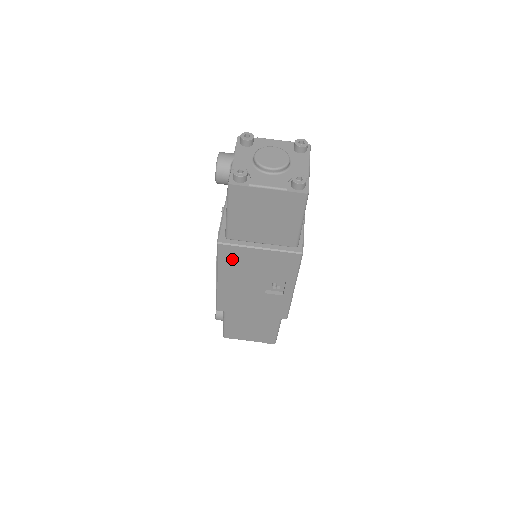
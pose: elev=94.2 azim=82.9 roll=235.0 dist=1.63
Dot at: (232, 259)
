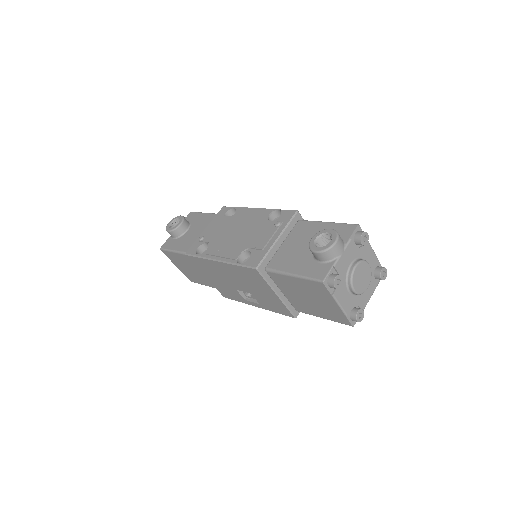
Dot at: (249, 275)
